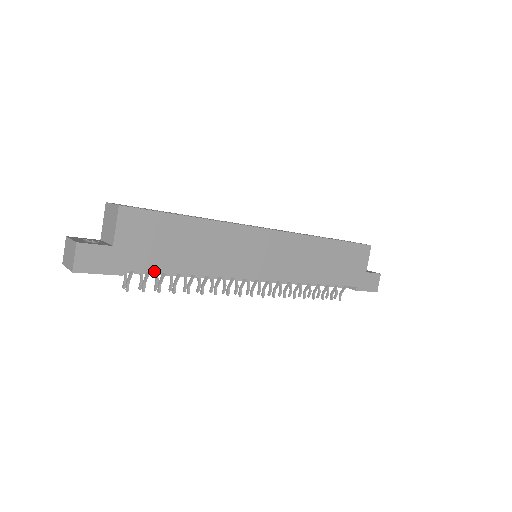
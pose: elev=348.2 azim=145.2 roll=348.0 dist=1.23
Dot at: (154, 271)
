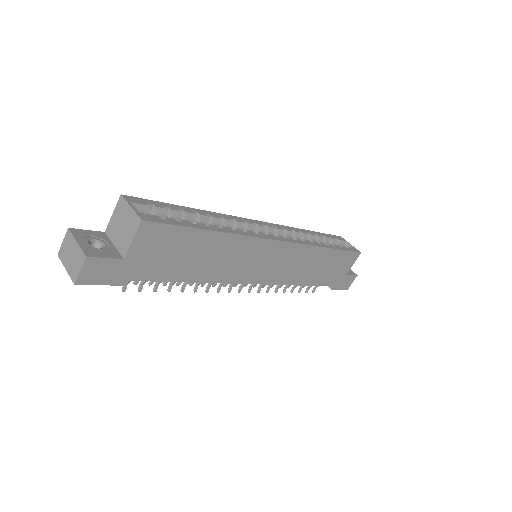
Dot at: (158, 280)
